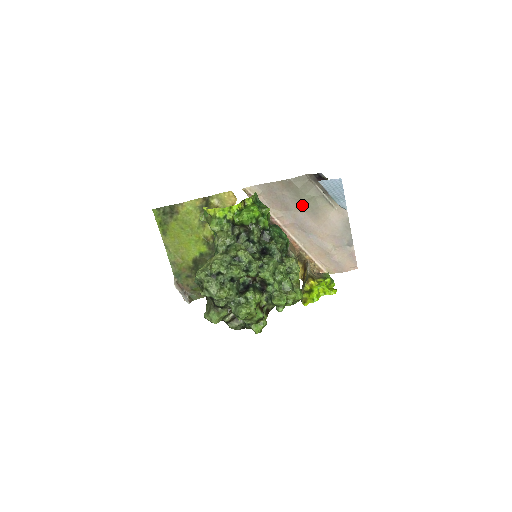
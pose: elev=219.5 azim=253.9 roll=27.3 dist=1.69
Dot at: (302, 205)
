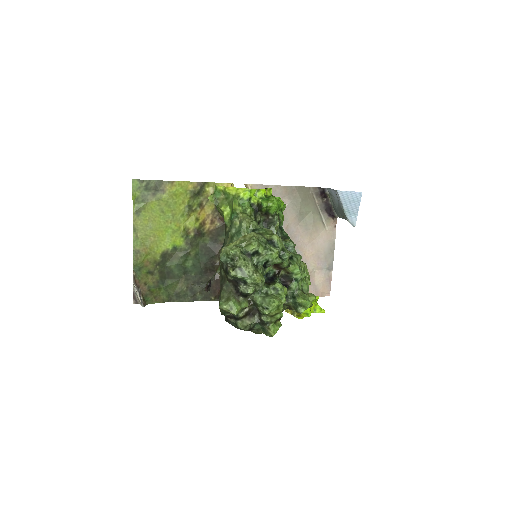
Dot at: (298, 217)
